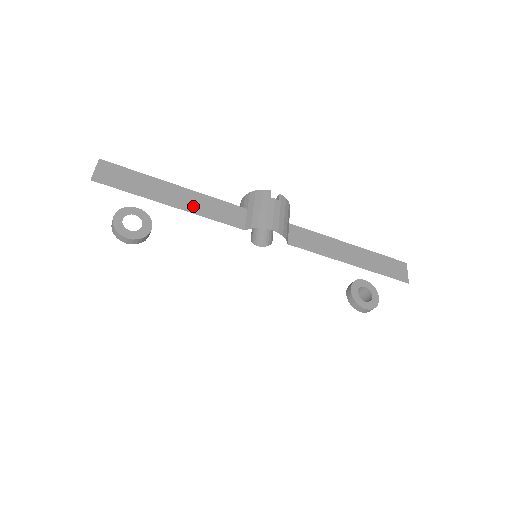
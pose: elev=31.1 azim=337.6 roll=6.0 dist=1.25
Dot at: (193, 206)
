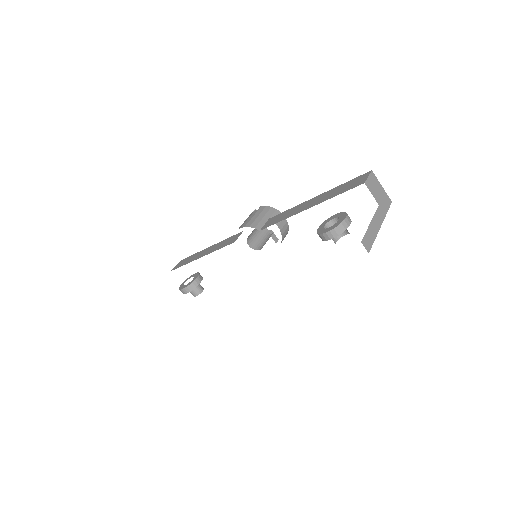
Dot at: (212, 250)
